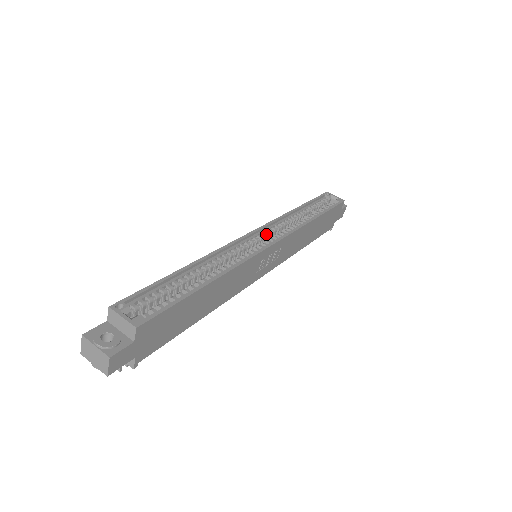
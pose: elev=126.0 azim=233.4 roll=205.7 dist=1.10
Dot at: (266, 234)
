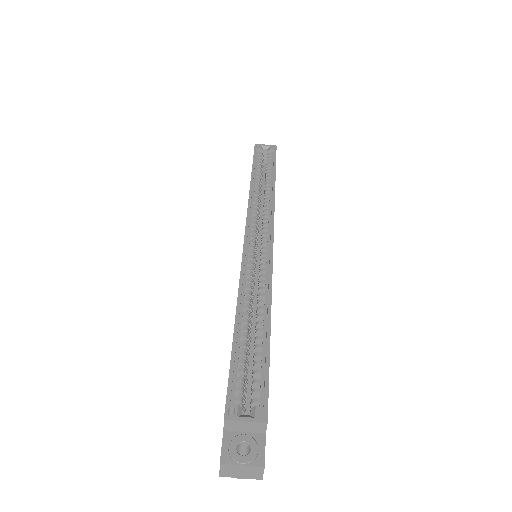
Dot at: (254, 230)
